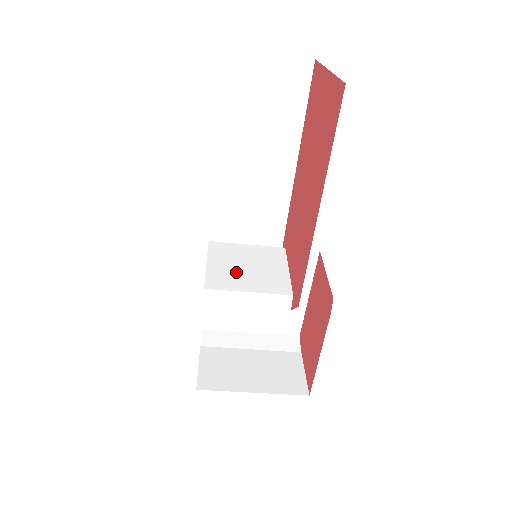
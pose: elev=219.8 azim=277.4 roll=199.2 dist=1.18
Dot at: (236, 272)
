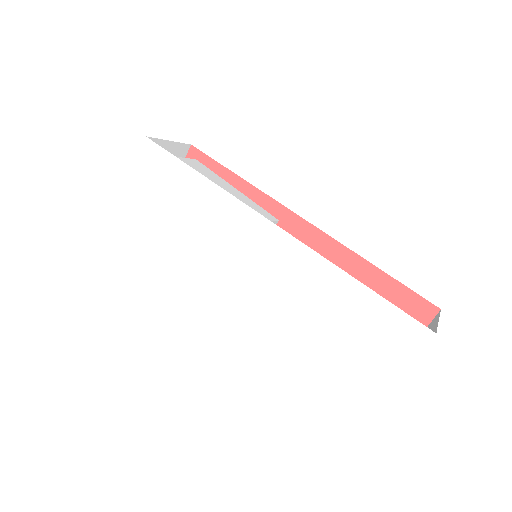
Dot at: occluded
